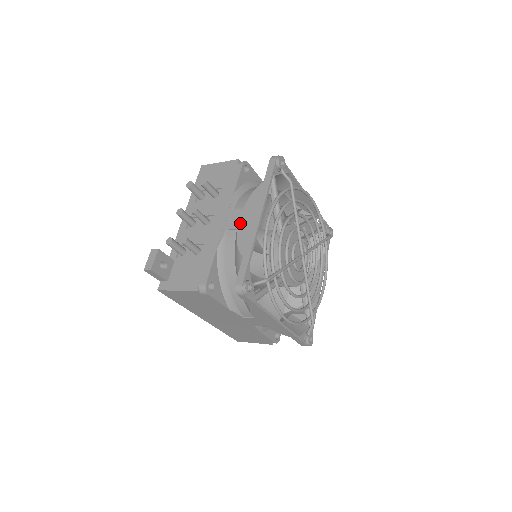
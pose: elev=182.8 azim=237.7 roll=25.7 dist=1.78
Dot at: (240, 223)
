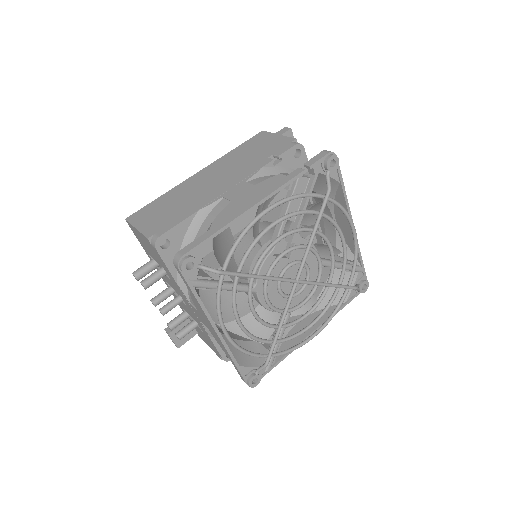
Dot at: (206, 325)
